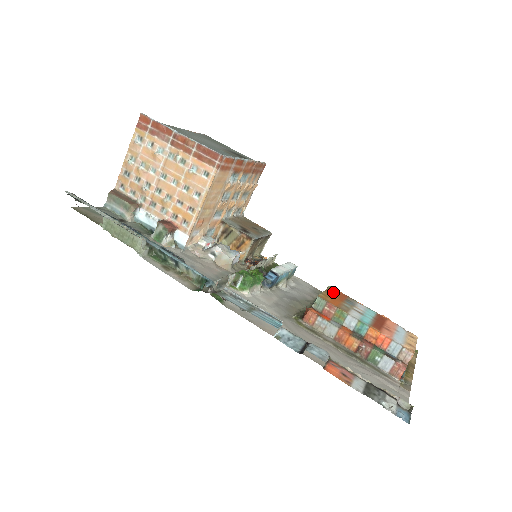
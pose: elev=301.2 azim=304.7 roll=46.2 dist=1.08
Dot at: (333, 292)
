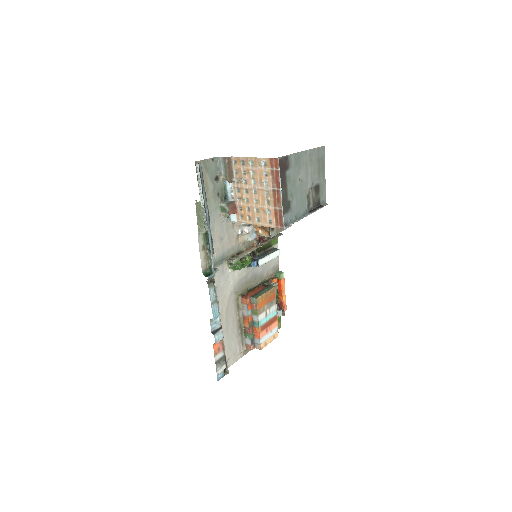
Dot at: (271, 293)
